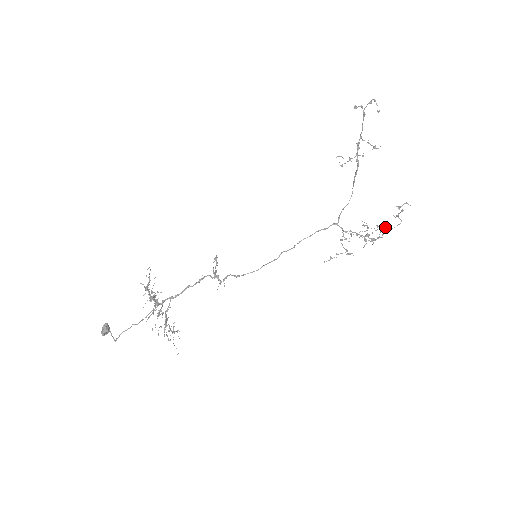
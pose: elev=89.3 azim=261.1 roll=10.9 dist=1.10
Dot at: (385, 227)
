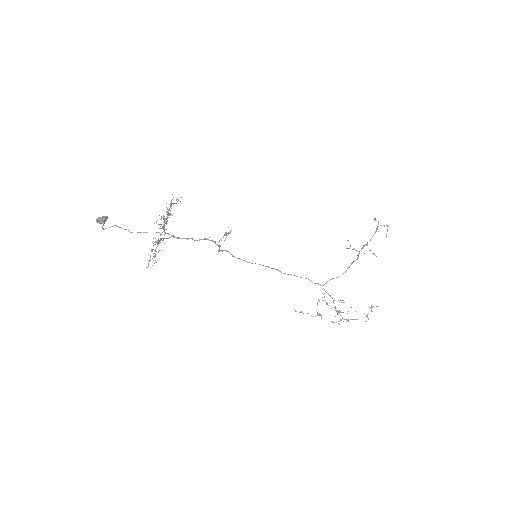
Dot at: occluded
